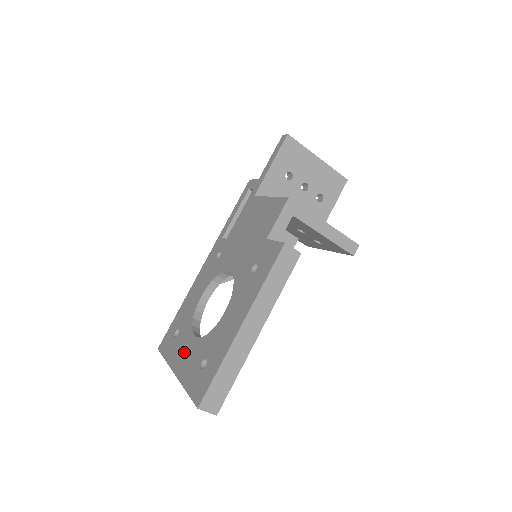
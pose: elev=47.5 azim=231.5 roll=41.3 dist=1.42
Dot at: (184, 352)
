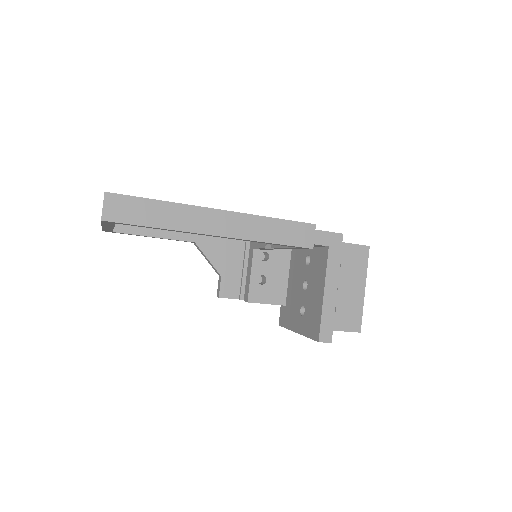
Dot at: occluded
